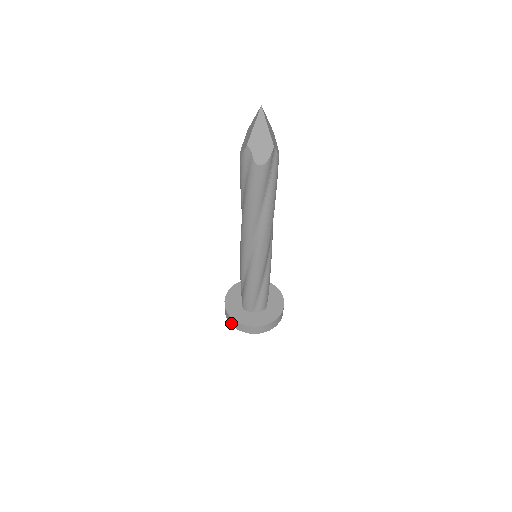
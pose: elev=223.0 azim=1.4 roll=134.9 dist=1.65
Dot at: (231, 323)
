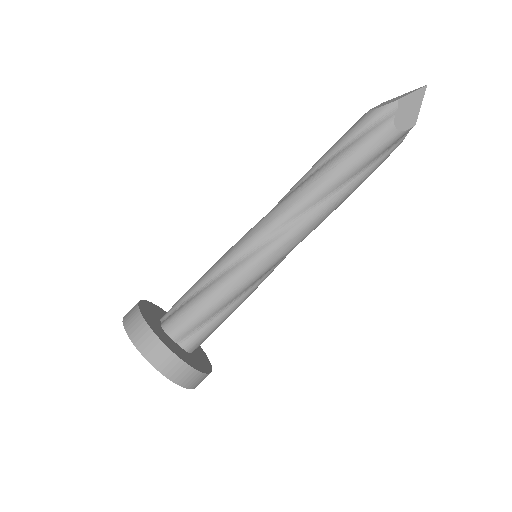
Dot at: (135, 337)
